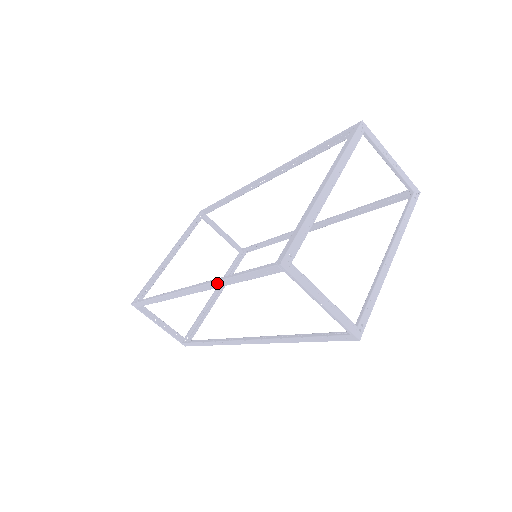
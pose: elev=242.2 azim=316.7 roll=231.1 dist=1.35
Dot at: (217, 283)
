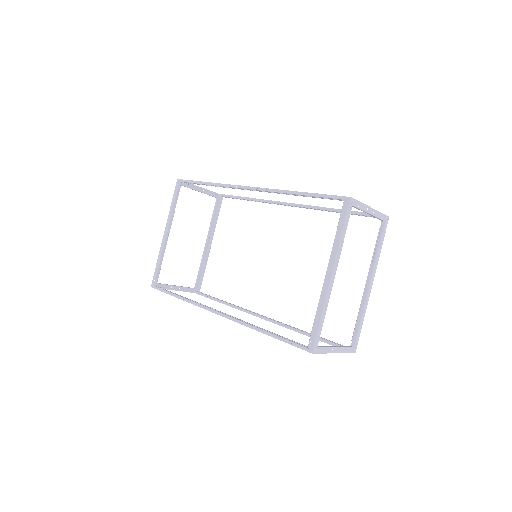
Dot at: (252, 328)
